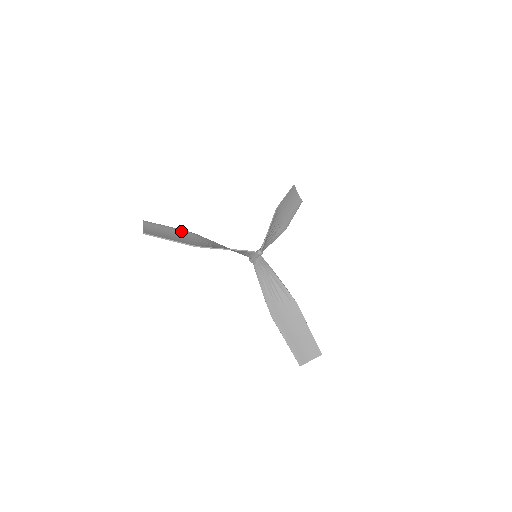
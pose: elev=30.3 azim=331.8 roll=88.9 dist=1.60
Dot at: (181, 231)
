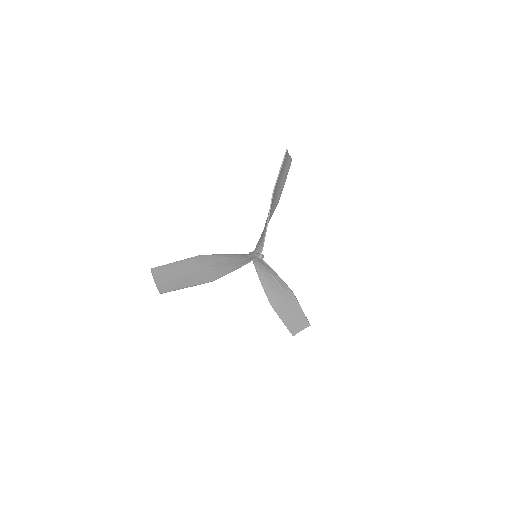
Dot at: (187, 262)
